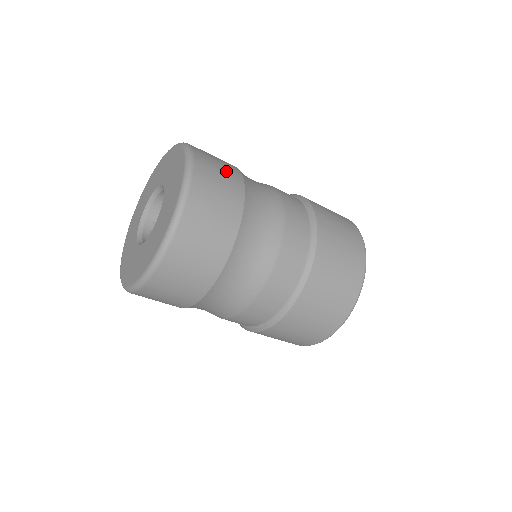
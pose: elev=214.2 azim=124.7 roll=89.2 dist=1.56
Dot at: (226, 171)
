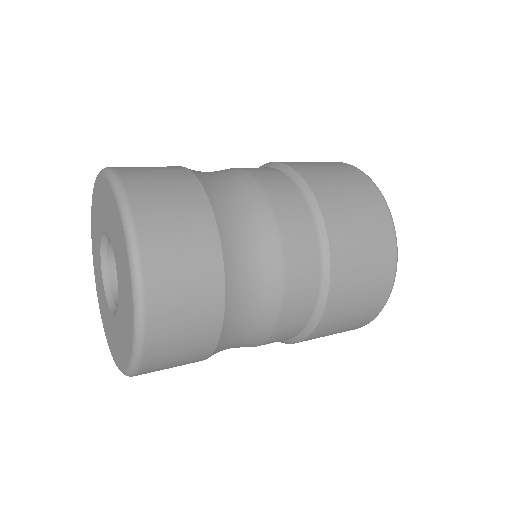
Dot at: (191, 351)
